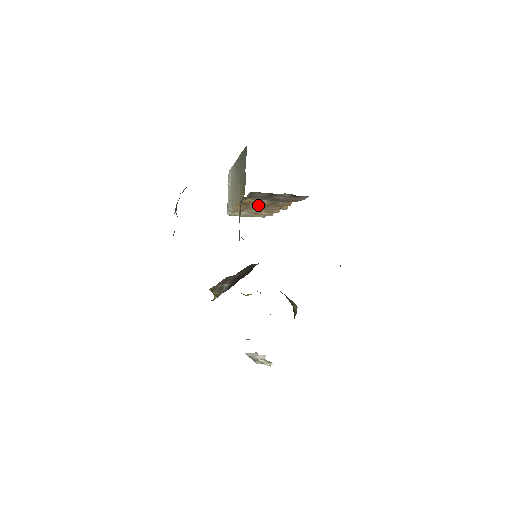
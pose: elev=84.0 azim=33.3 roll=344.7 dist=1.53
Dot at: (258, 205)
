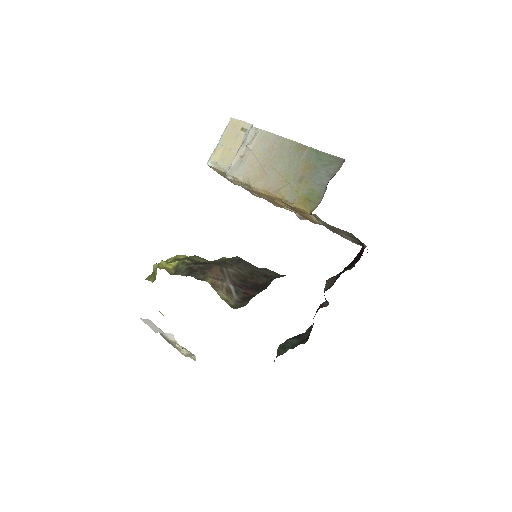
Dot at: occluded
